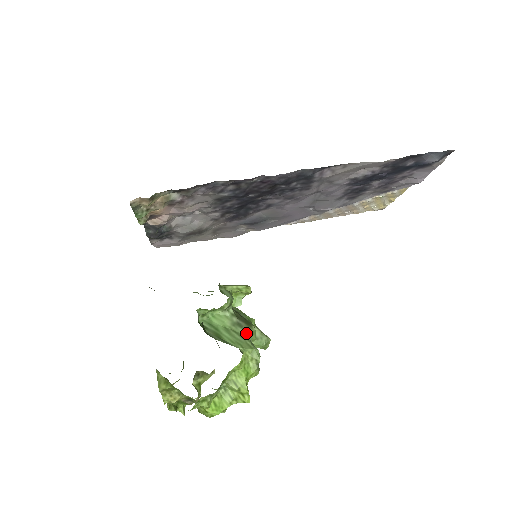
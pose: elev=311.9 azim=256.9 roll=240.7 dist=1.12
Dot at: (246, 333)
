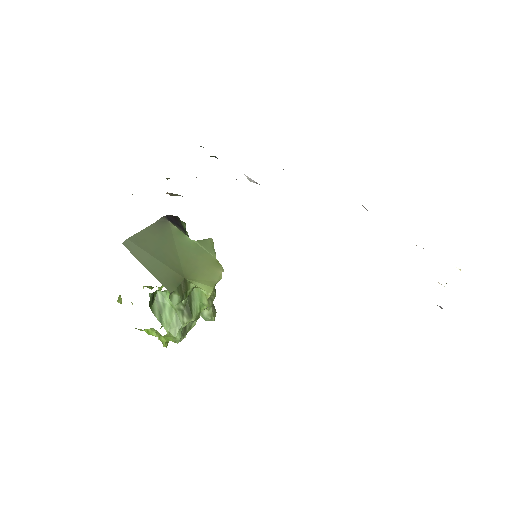
Dot at: (182, 321)
